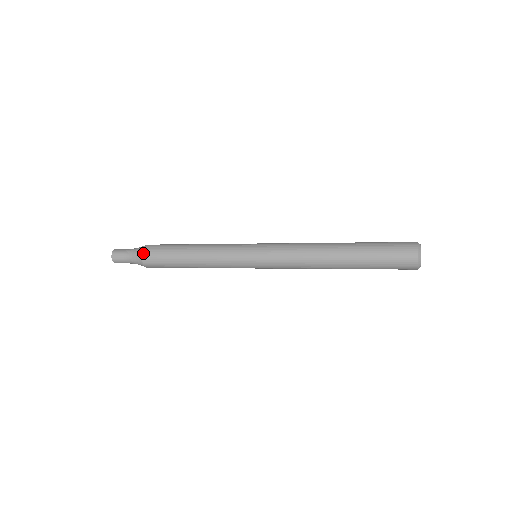
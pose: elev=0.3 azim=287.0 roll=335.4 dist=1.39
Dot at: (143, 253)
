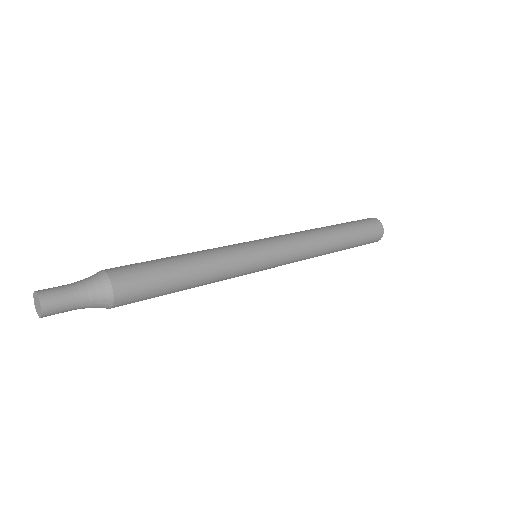
Dot at: (109, 272)
